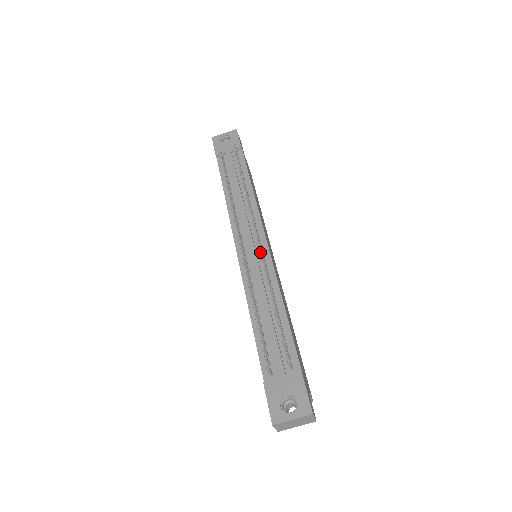
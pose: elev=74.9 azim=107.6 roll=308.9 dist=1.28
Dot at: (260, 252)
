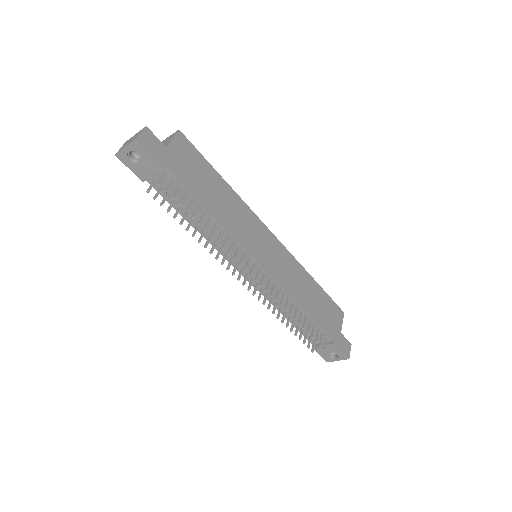
Dot at: (266, 291)
